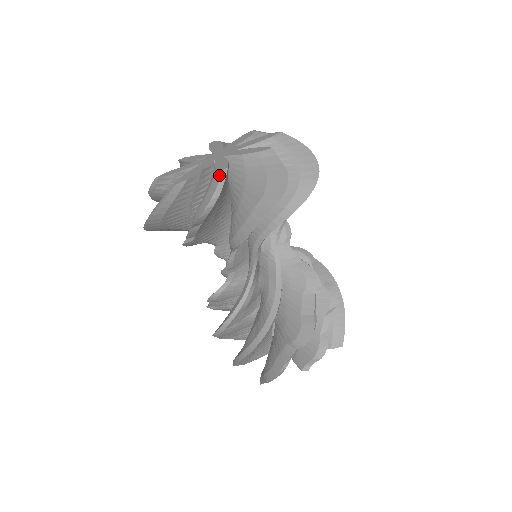
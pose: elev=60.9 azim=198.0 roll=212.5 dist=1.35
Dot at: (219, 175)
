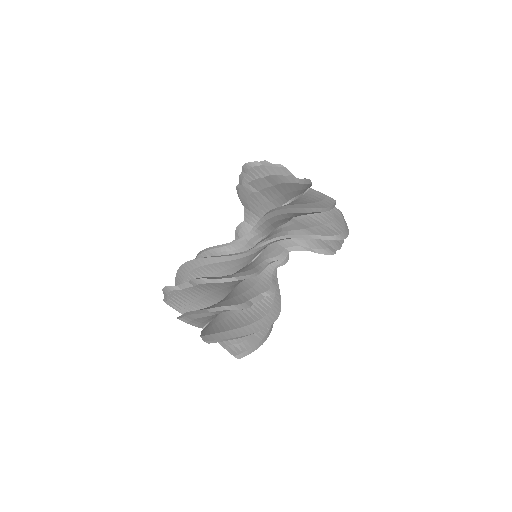
Dot at: (278, 165)
